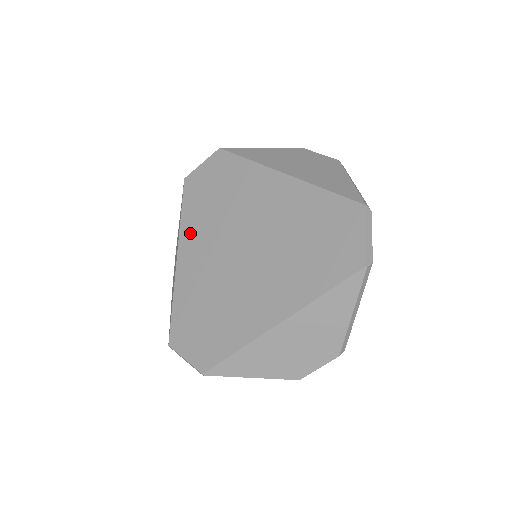
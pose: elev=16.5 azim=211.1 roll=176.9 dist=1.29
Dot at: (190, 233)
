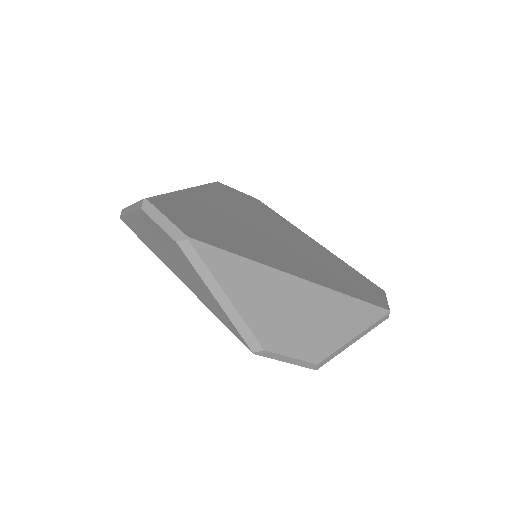
Dot at: (212, 193)
